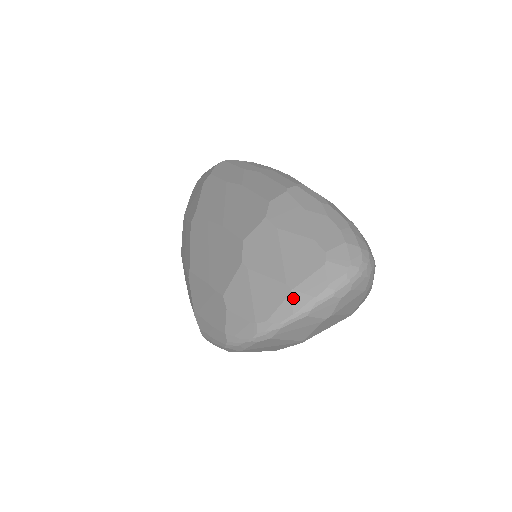
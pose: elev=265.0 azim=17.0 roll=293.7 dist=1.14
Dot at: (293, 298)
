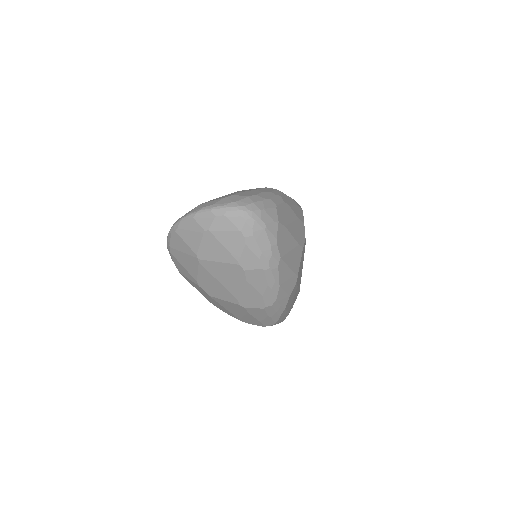
Dot at: (196, 207)
